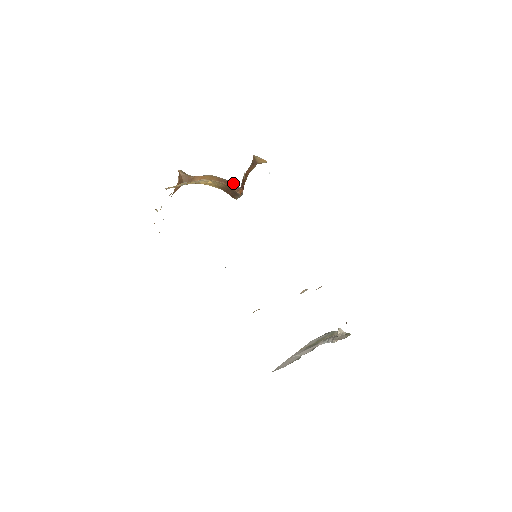
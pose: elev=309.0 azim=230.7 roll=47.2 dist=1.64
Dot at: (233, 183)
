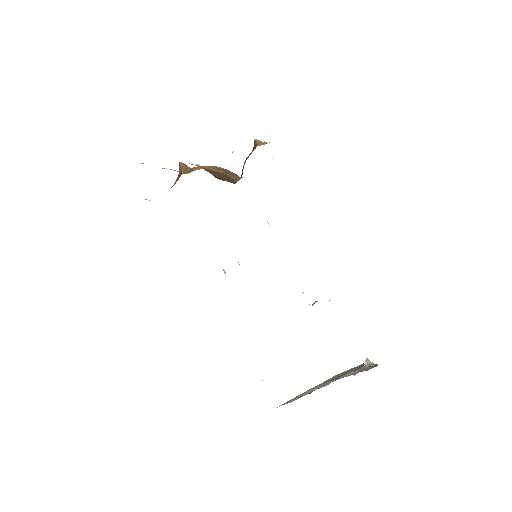
Dot at: occluded
